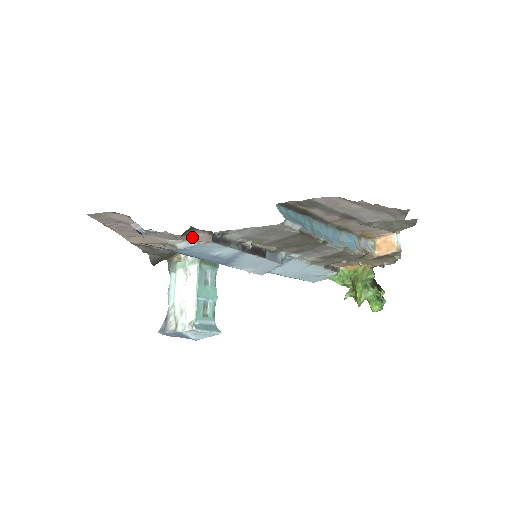
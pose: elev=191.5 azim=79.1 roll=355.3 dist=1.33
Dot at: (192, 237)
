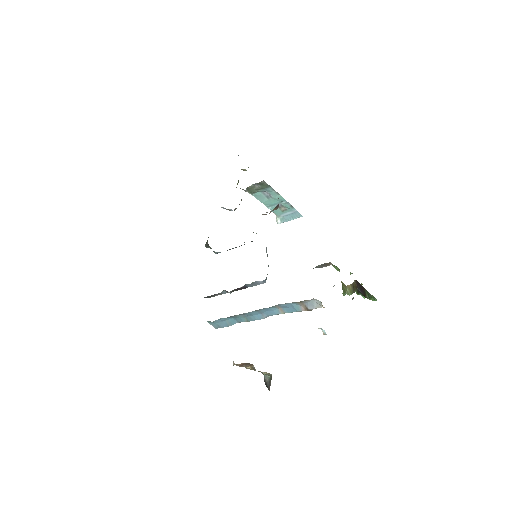
Dot at: occluded
